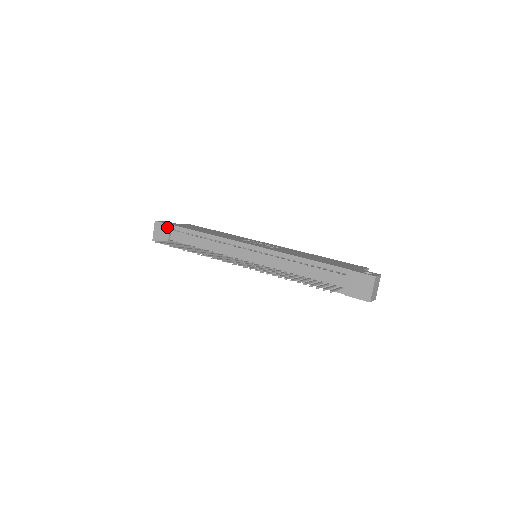
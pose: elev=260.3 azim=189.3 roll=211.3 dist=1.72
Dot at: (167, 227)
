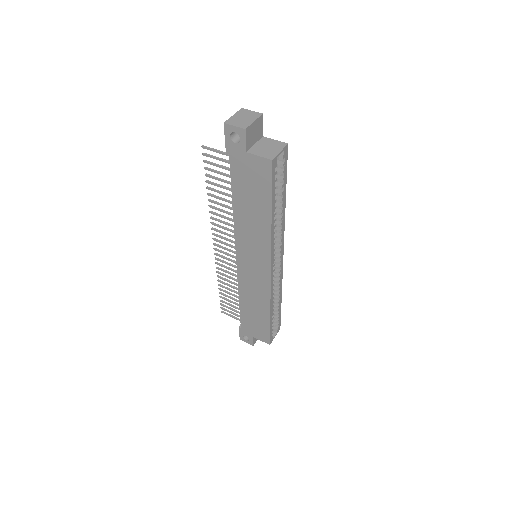
Dot at: occluded
